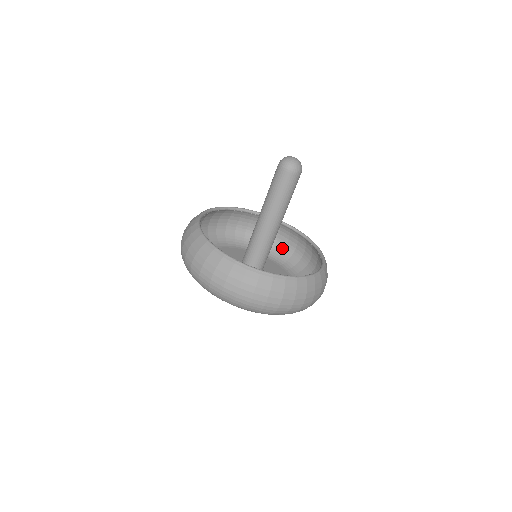
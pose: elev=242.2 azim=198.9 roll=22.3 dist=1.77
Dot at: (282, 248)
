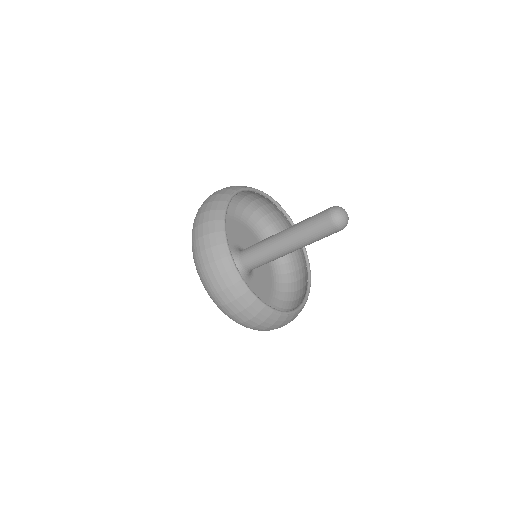
Dot at: (247, 204)
